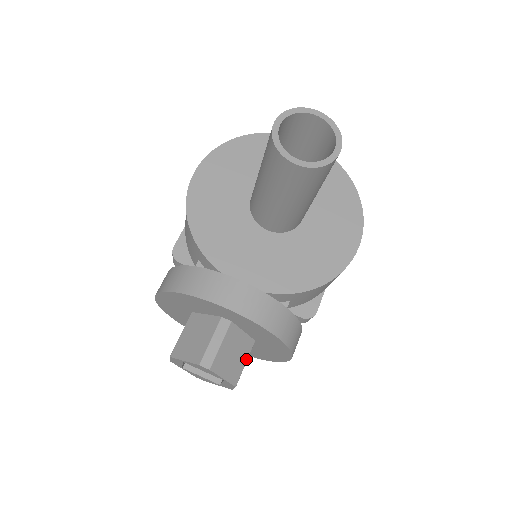
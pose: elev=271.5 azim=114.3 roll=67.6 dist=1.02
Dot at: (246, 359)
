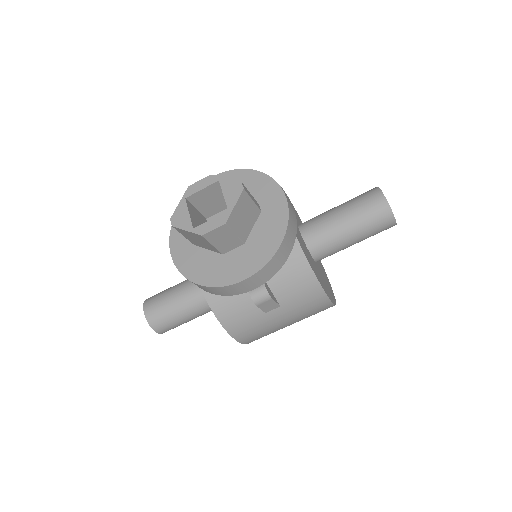
Dot at: (237, 234)
